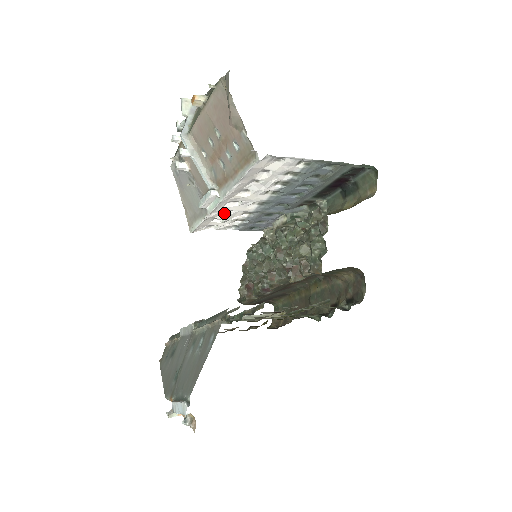
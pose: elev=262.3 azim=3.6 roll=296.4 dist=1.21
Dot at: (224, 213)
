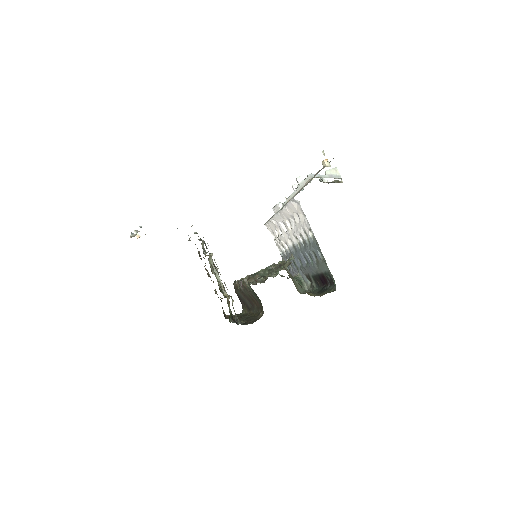
Dot at: (281, 231)
